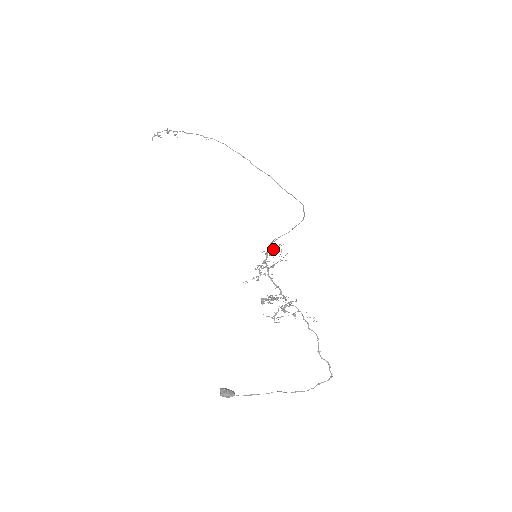
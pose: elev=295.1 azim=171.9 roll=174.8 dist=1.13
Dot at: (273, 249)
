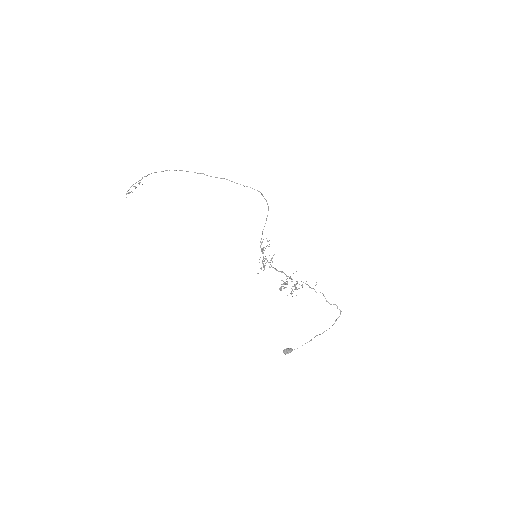
Dot at: occluded
